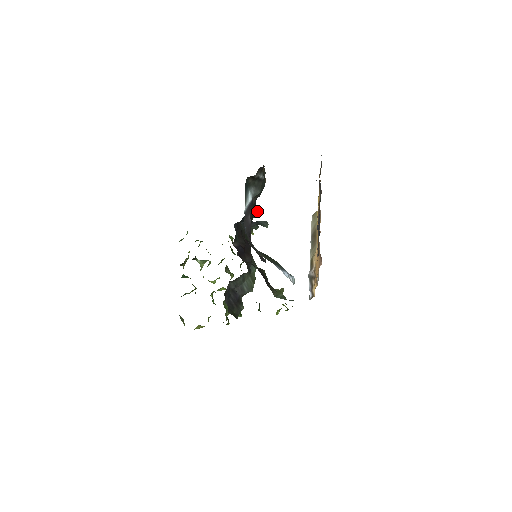
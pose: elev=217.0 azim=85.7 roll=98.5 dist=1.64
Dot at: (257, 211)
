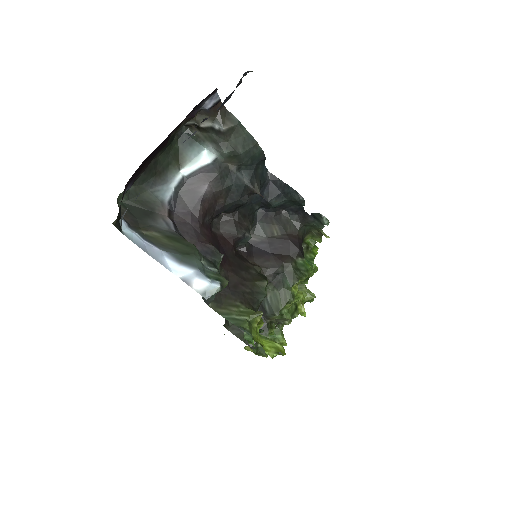
Dot at: (291, 193)
